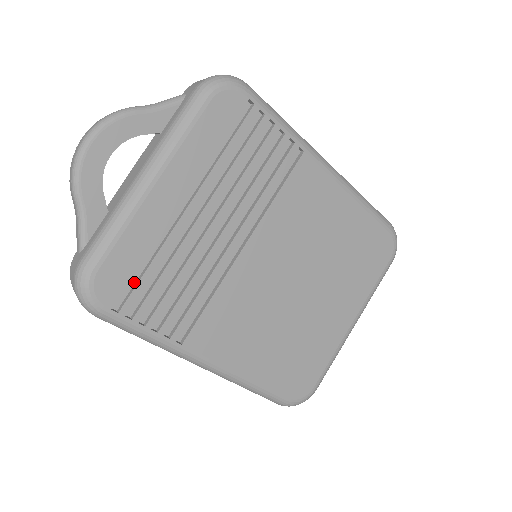
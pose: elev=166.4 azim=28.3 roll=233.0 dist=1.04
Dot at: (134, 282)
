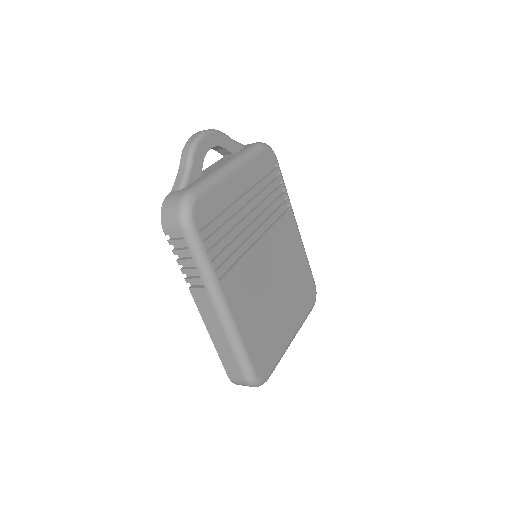
Dot at: (208, 222)
